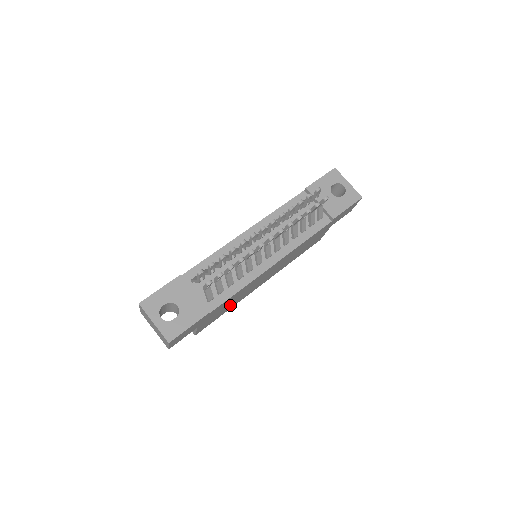
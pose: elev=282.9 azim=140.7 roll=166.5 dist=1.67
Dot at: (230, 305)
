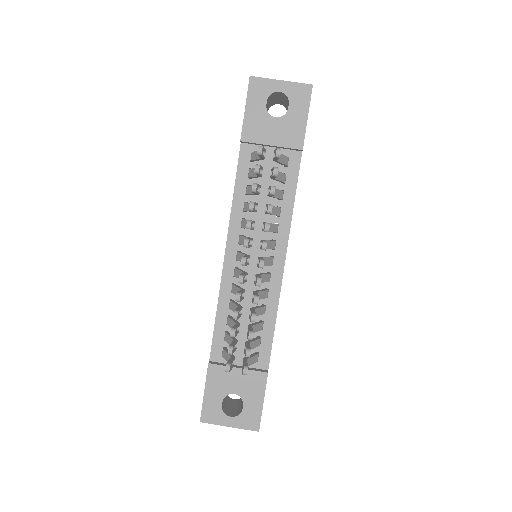
Dot at: occluded
